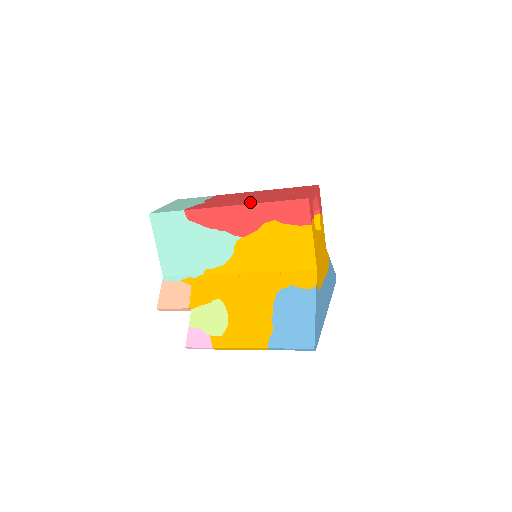
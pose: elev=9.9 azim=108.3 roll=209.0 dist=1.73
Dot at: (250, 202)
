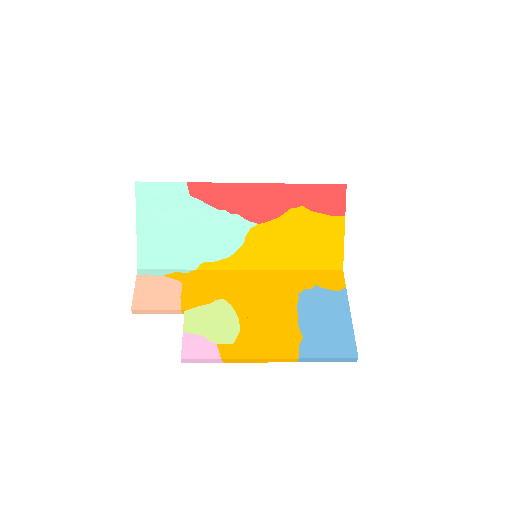
Dot at: occluded
